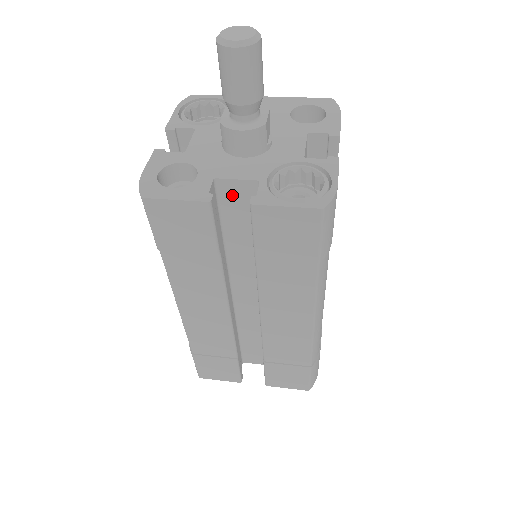
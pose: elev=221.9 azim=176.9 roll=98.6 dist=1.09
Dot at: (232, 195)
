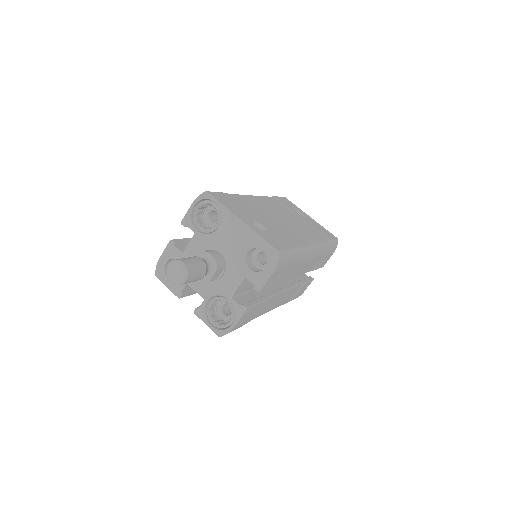
Dot at: occluded
